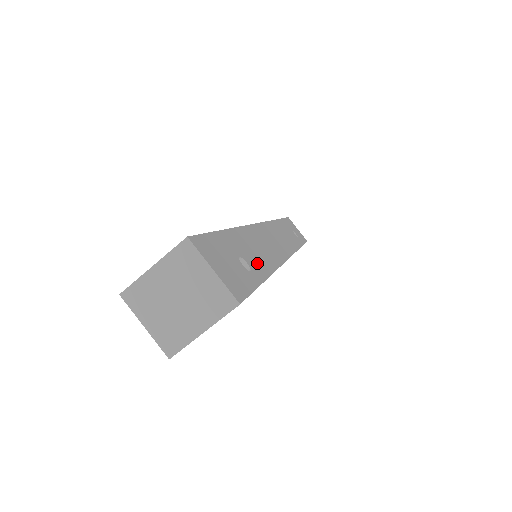
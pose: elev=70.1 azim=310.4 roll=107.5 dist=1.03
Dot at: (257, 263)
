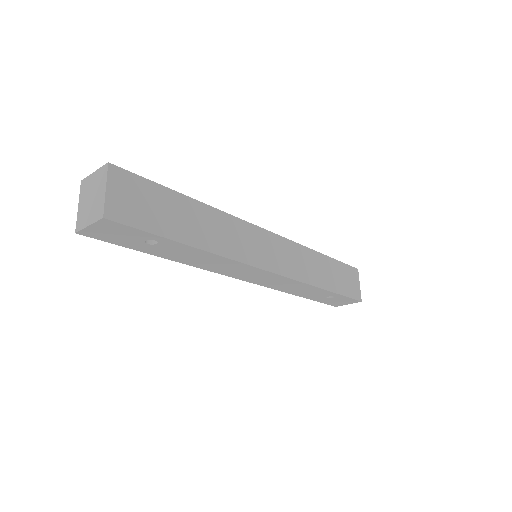
Dot at: occluded
